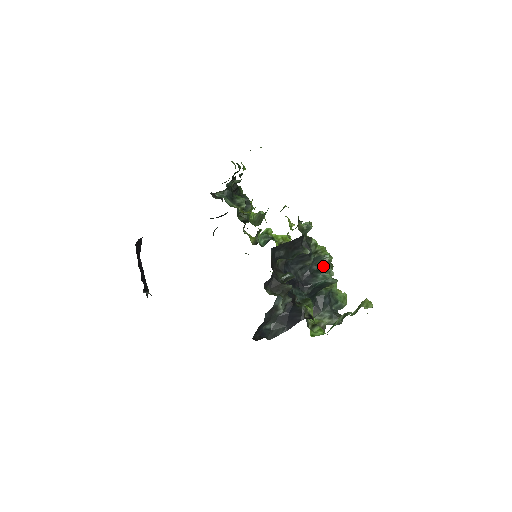
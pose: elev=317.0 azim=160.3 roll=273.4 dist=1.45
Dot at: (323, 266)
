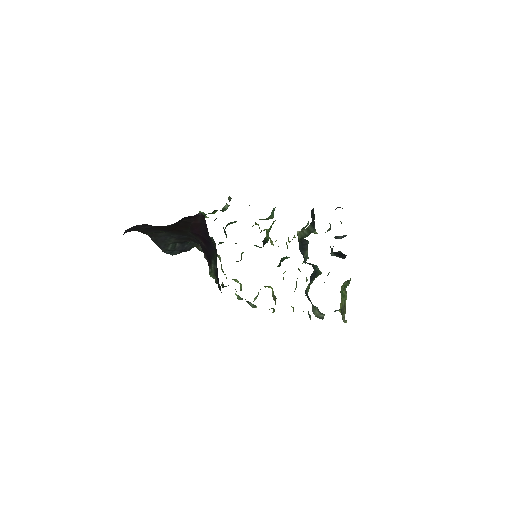
Dot at: occluded
